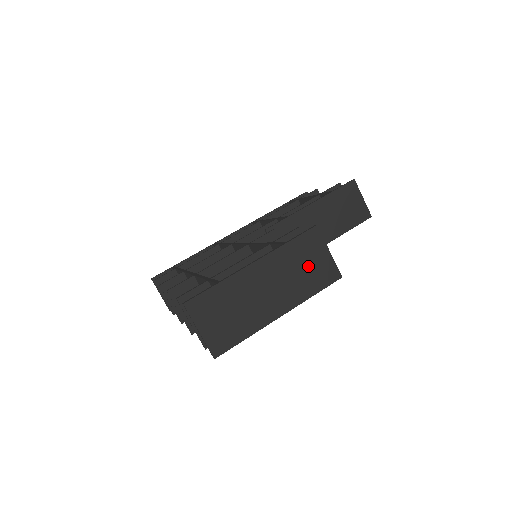
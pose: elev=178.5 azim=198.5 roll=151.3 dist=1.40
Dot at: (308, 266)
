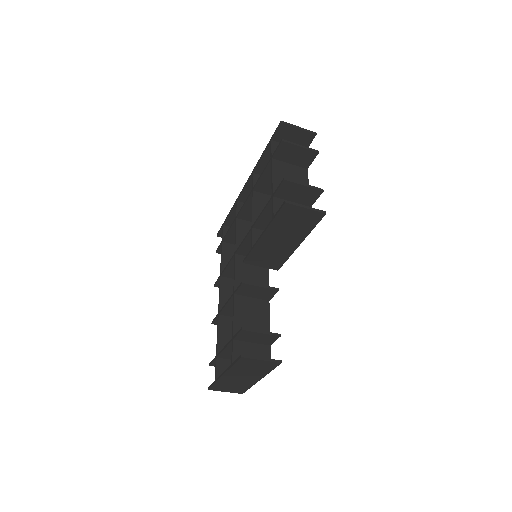
Dot at: (255, 367)
